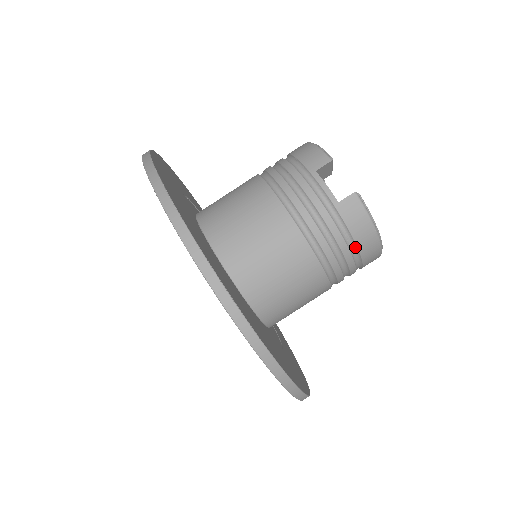
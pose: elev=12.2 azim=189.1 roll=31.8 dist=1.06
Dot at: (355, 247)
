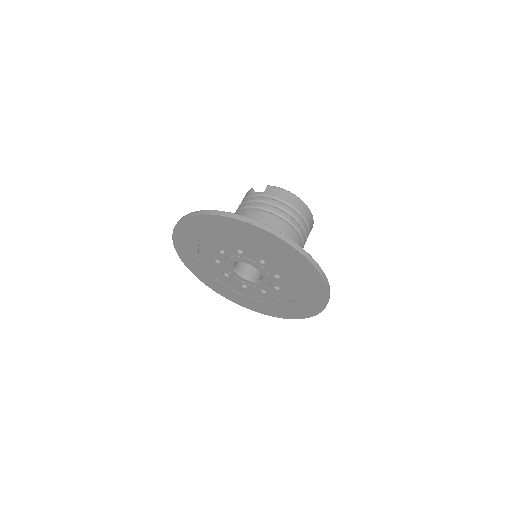
Dot at: (287, 203)
